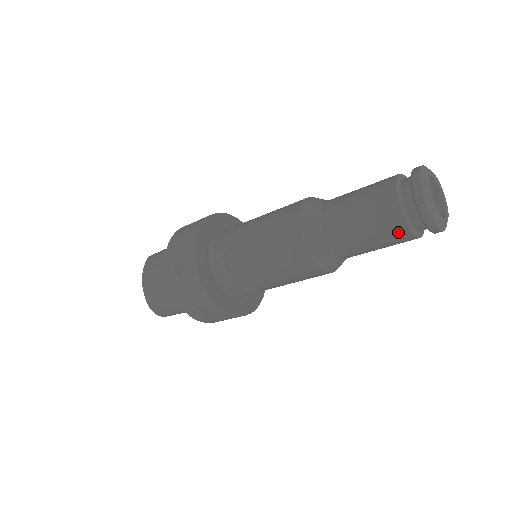
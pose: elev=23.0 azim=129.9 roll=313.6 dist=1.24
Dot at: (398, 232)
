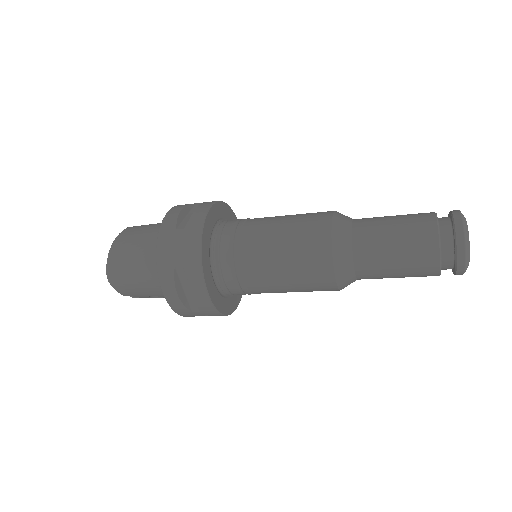
Dot at: (427, 251)
